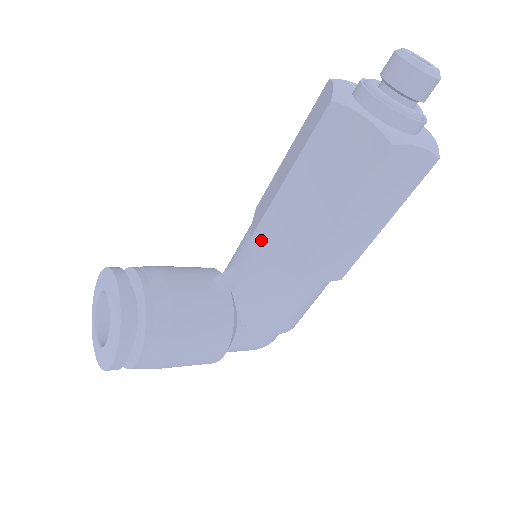
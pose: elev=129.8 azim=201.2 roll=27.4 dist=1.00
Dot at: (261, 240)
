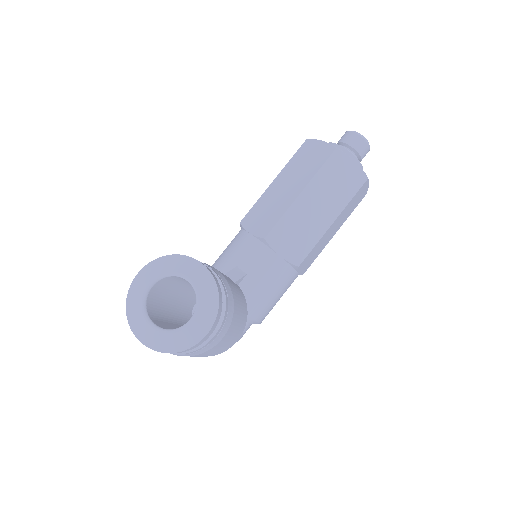
Dot at: (274, 239)
